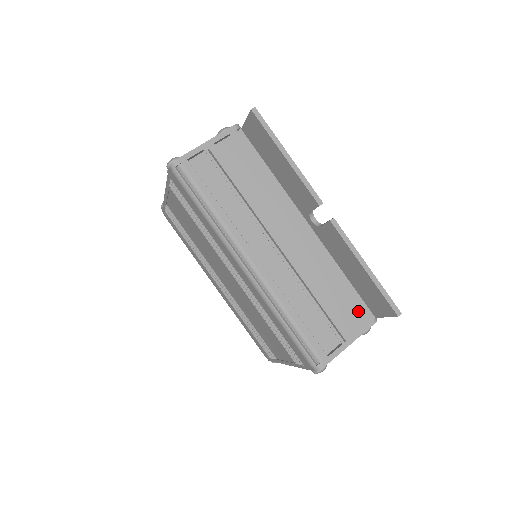
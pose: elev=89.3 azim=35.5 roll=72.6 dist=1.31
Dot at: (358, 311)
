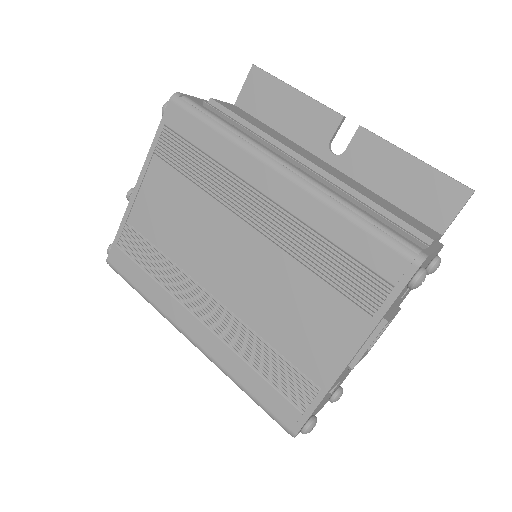
Dot at: (422, 225)
